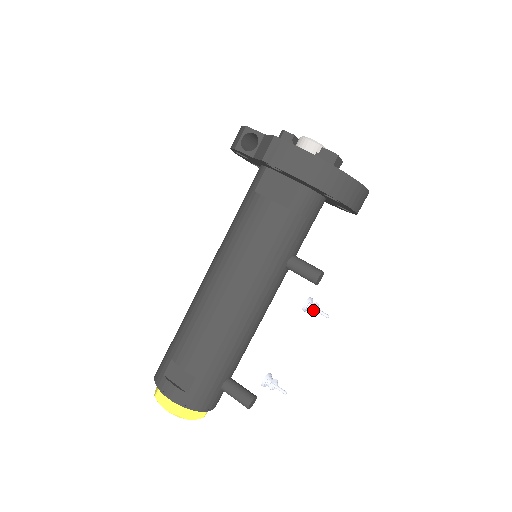
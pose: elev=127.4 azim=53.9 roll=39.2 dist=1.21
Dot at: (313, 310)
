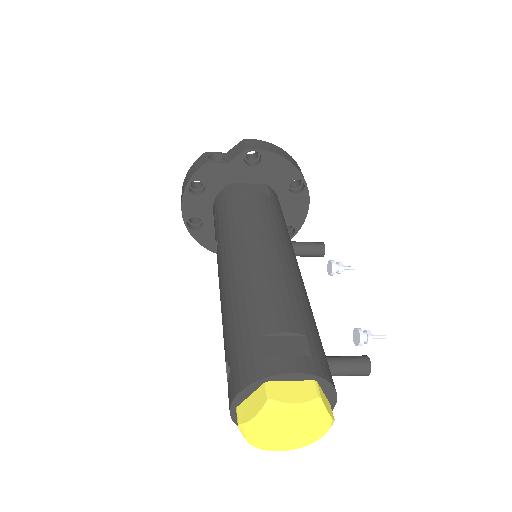
Dot at: (341, 264)
